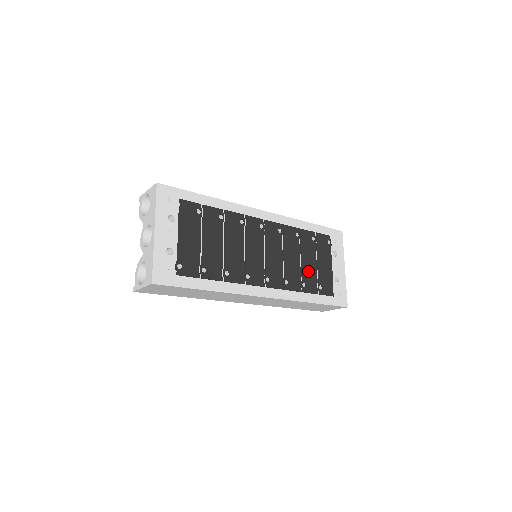
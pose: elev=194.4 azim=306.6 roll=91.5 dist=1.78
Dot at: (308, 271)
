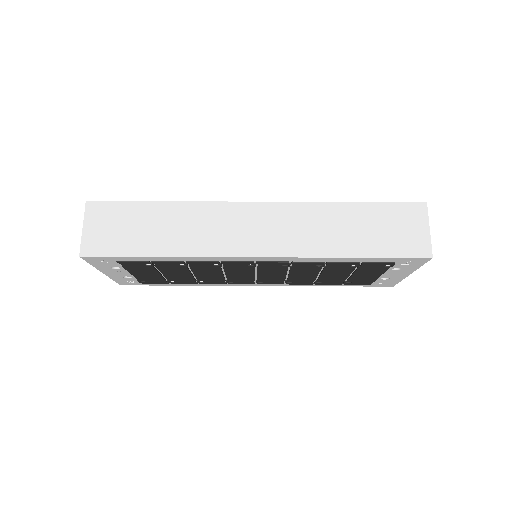
Dot at: (330, 278)
